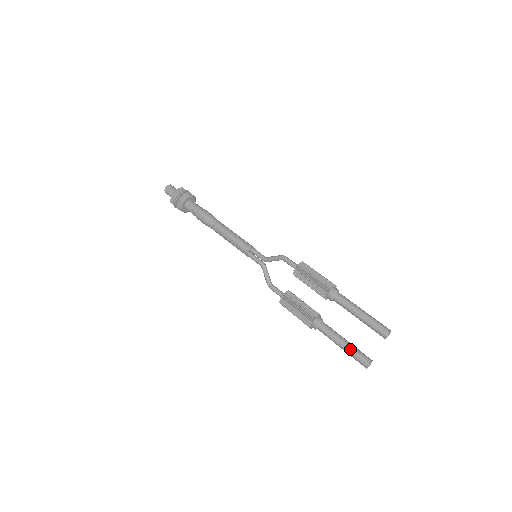
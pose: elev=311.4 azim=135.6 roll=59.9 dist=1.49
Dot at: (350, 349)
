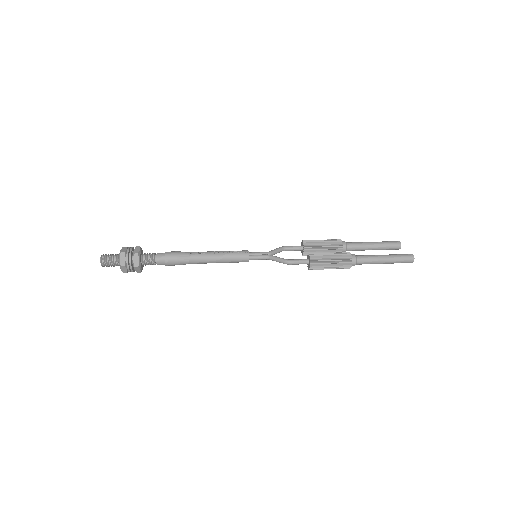
Dot at: (392, 254)
